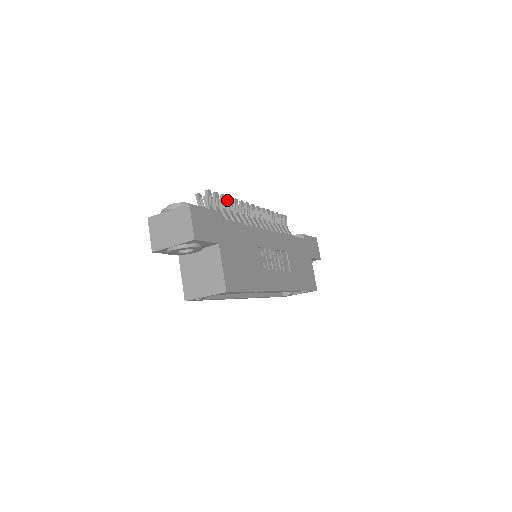
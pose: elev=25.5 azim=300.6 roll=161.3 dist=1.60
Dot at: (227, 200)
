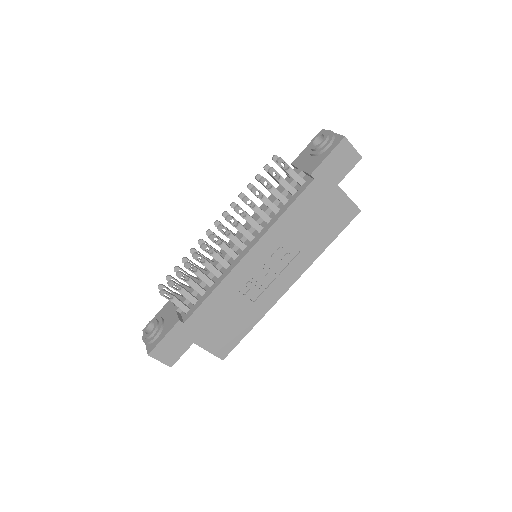
Dot at: (186, 268)
